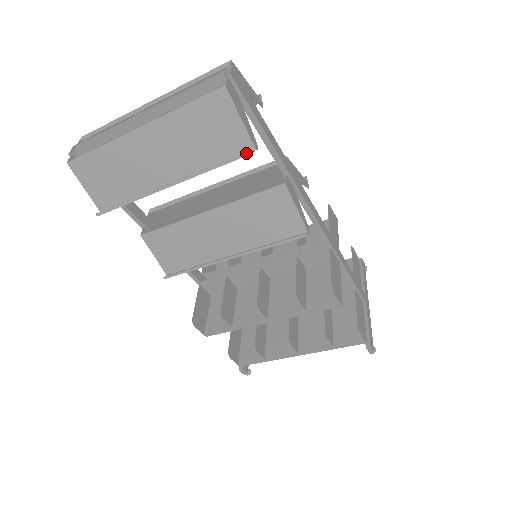
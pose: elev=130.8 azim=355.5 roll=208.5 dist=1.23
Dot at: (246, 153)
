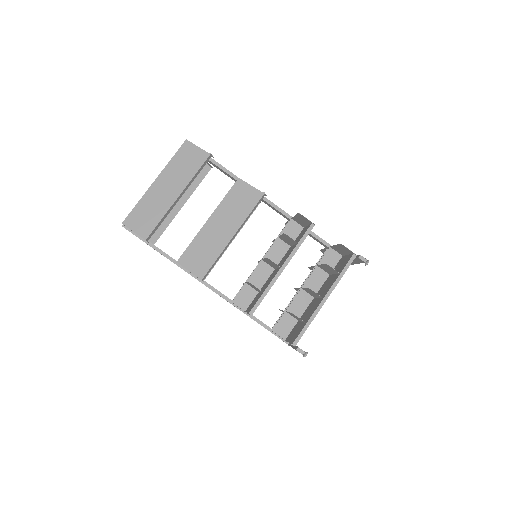
Dot at: (208, 156)
